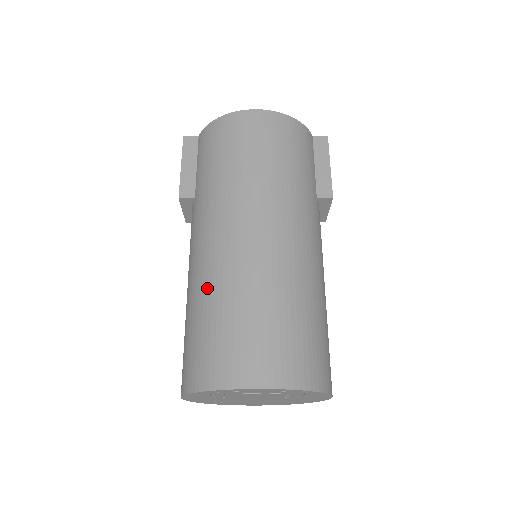
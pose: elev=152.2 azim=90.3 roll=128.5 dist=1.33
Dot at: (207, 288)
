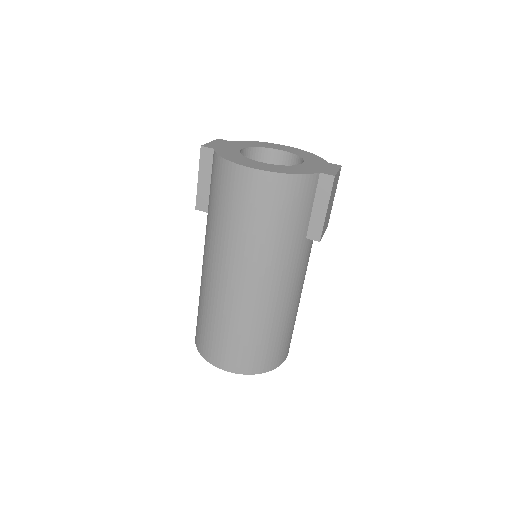
Dot at: (206, 300)
